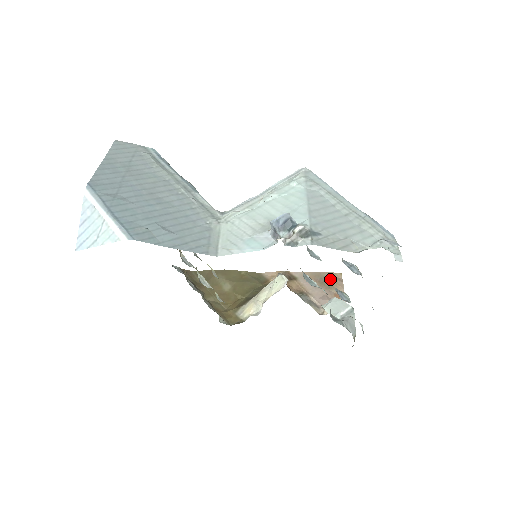
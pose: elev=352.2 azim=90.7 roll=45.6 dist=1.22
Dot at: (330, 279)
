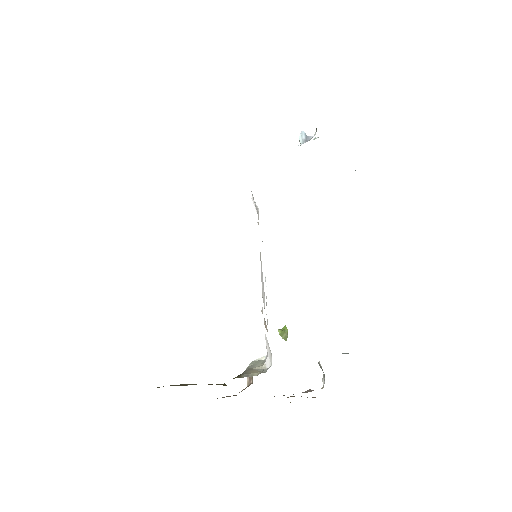
Dot at: (288, 397)
